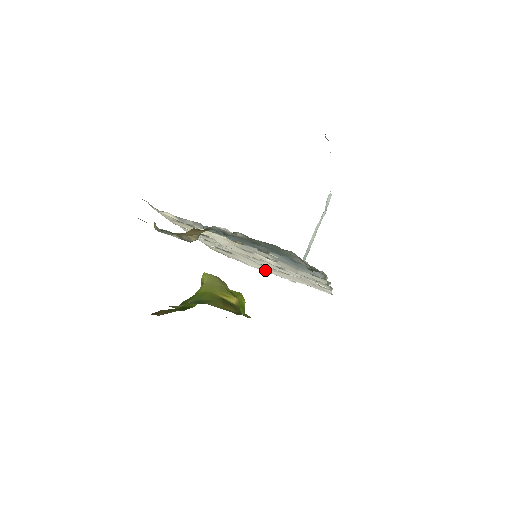
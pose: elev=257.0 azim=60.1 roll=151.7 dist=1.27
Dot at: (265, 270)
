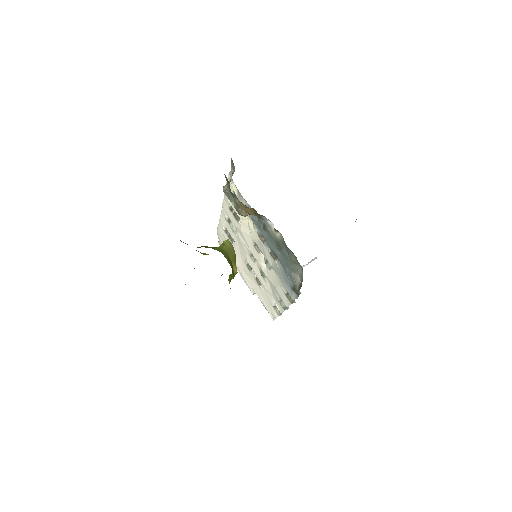
Dot at: (242, 271)
